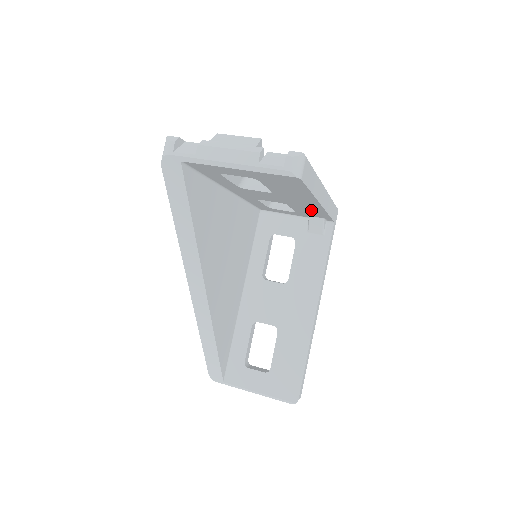
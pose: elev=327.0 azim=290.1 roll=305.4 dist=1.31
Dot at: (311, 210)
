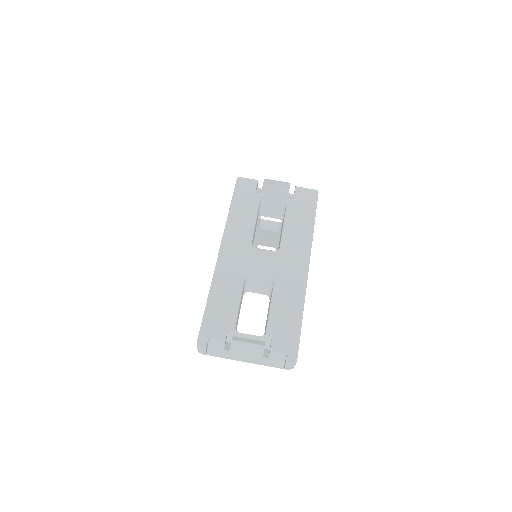
Dot at: occluded
